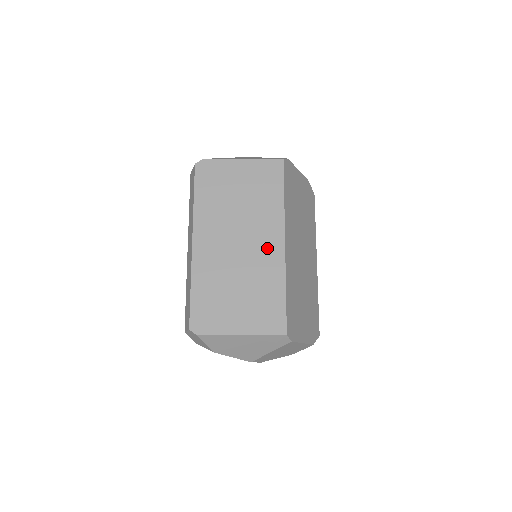
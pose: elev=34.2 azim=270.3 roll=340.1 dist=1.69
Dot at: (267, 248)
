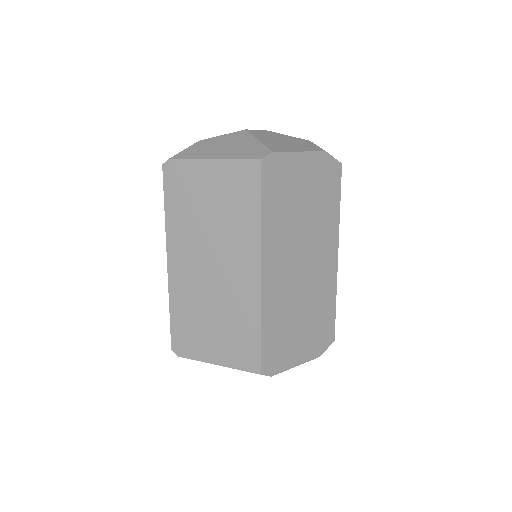
Dot at: (241, 277)
